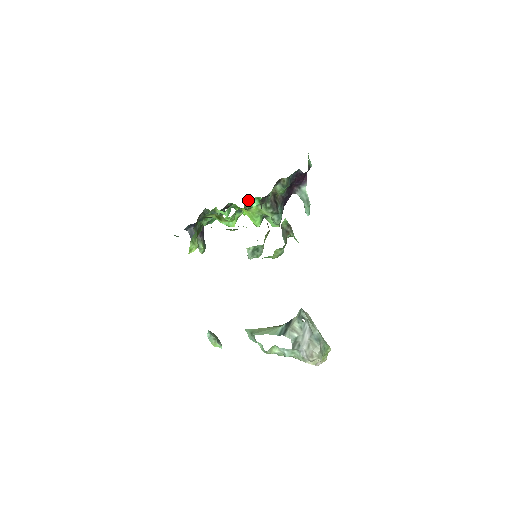
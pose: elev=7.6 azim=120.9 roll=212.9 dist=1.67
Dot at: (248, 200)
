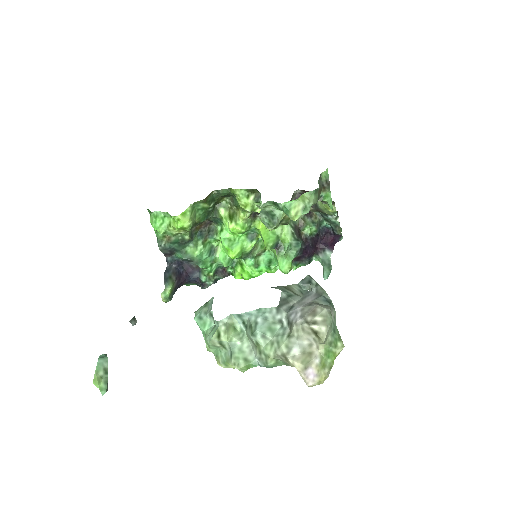
Dot at: (262, 244)
